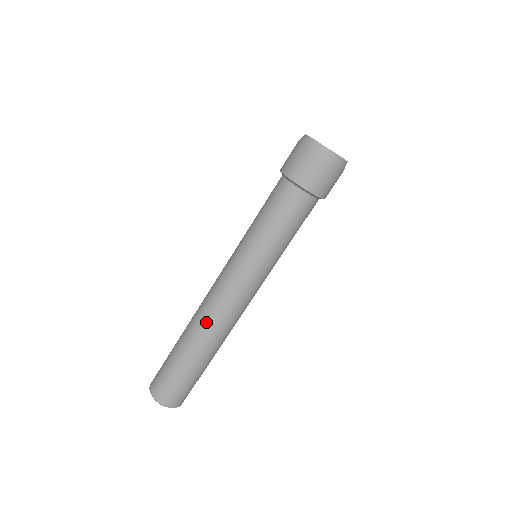
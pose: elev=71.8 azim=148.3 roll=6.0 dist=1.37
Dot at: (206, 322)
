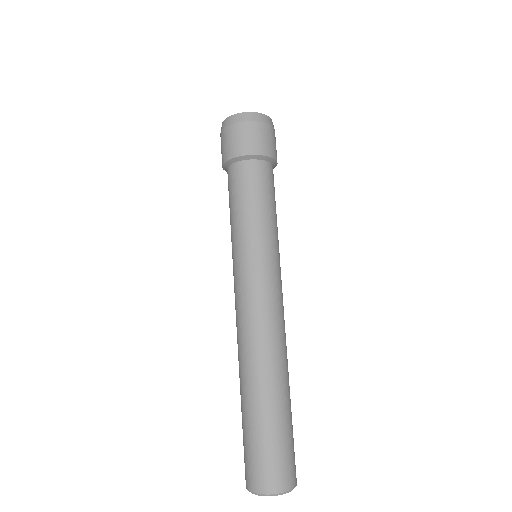
Dot at: (242, 351)
